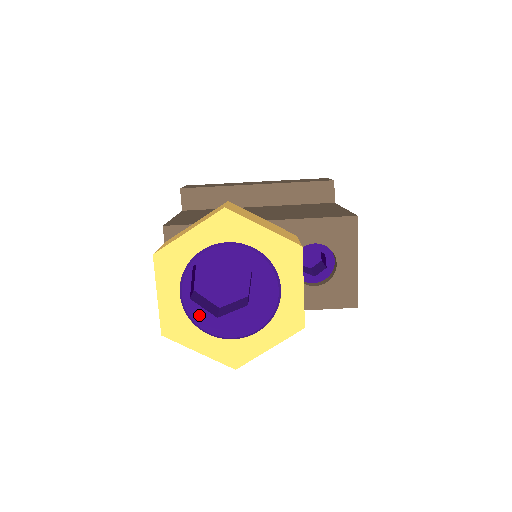
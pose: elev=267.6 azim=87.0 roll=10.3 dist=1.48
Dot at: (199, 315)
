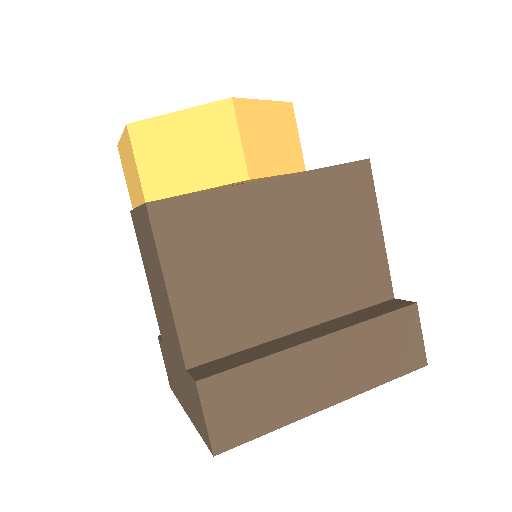
Dot at: occluded
